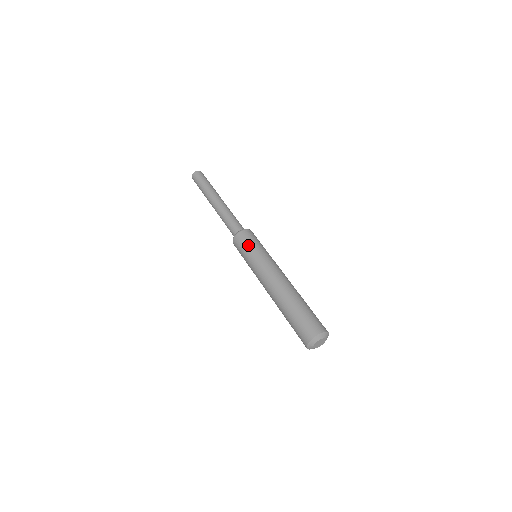
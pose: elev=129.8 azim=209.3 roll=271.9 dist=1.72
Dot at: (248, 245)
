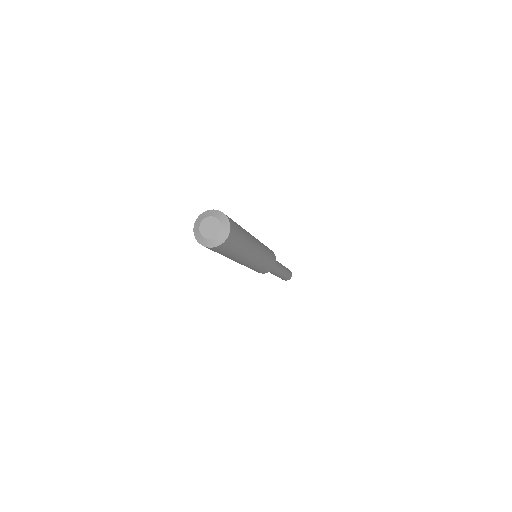
Dot at: occluded
